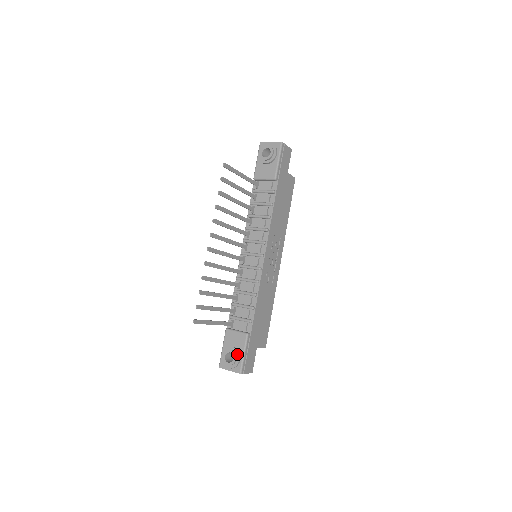
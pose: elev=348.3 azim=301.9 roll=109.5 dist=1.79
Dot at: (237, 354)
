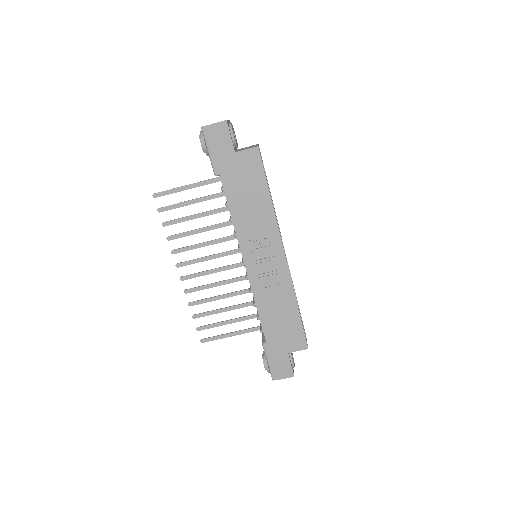
Dot at: (265, 361)
